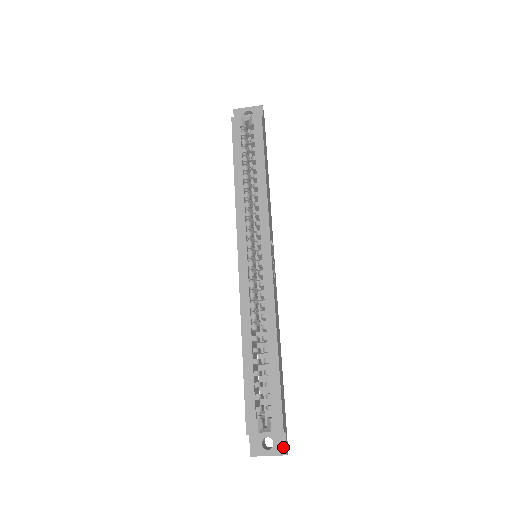
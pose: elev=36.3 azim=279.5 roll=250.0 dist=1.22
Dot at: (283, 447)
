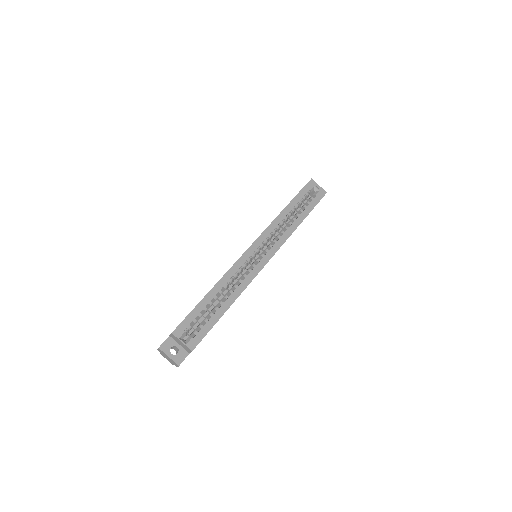
Dot at: (181, 360)
